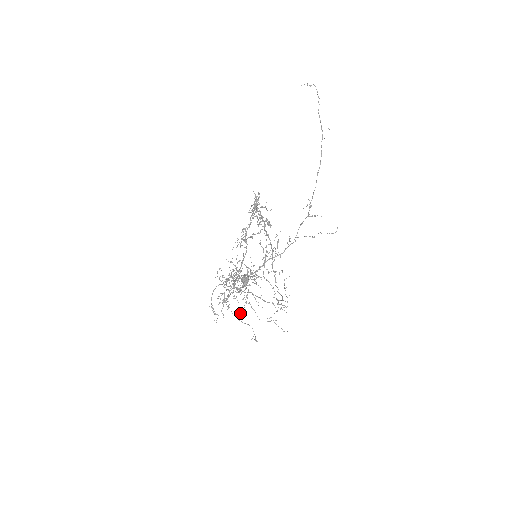
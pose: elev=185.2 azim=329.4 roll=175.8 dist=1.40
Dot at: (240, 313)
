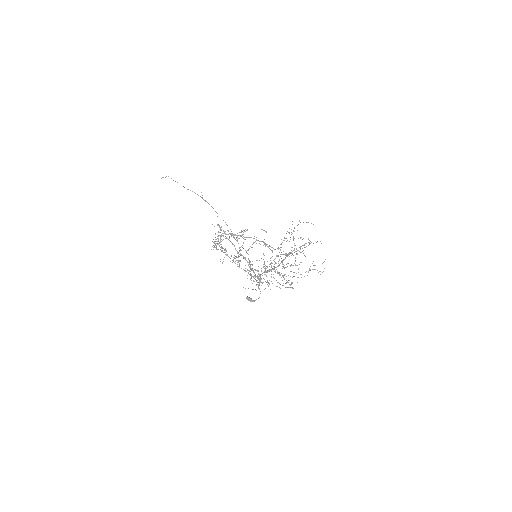
Dot at: occluded
